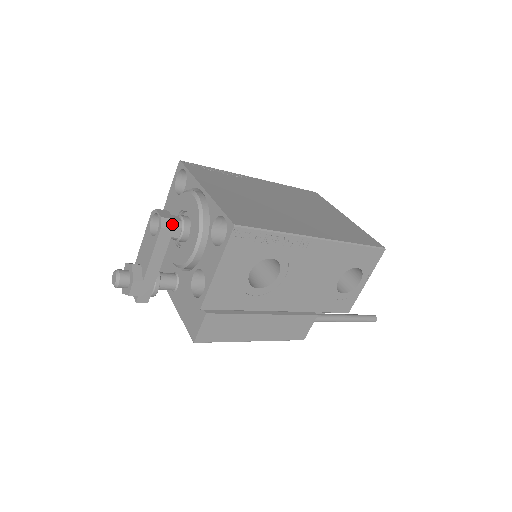
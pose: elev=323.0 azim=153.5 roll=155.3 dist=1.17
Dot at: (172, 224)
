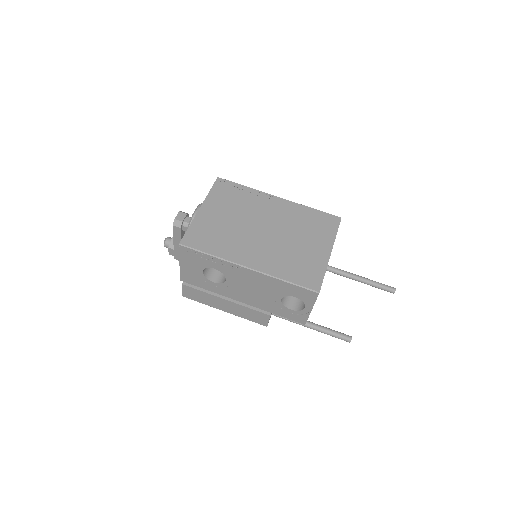
Dot at: (180, 224)
